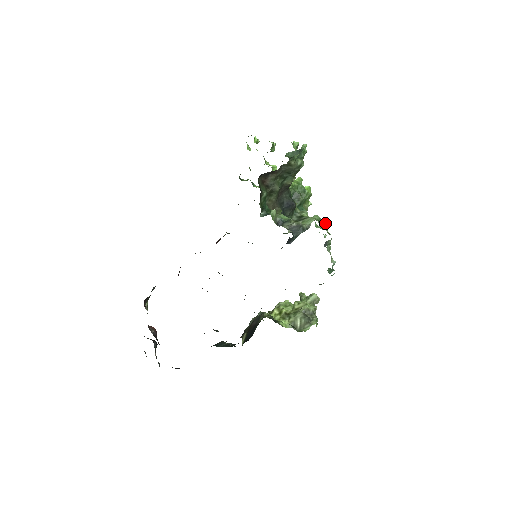
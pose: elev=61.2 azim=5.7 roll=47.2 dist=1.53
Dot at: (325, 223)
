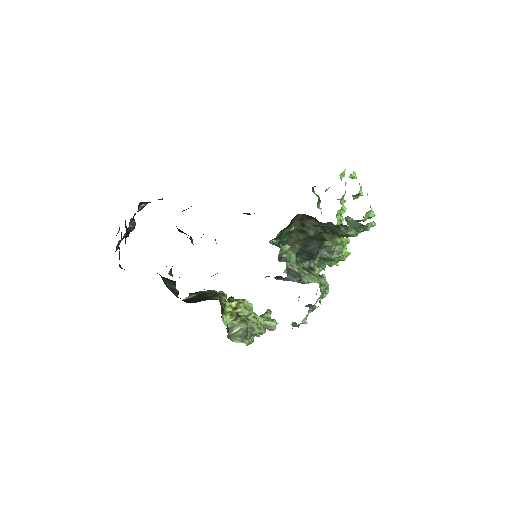
Dot at: (327, 291)
